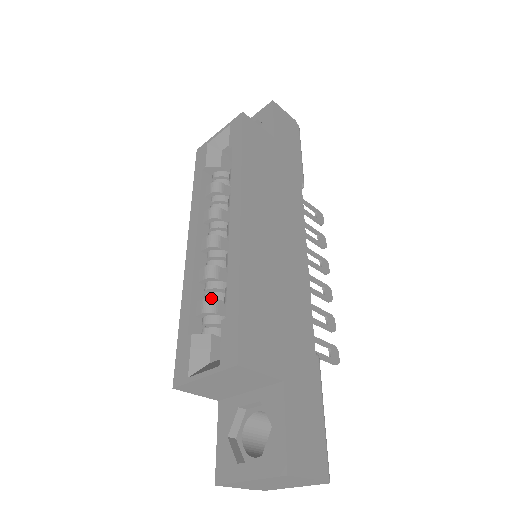
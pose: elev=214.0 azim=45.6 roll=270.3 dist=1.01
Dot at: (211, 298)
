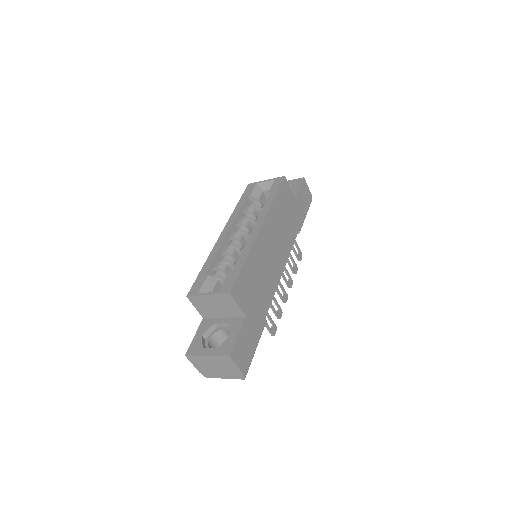
Dot at: (225, 263)
